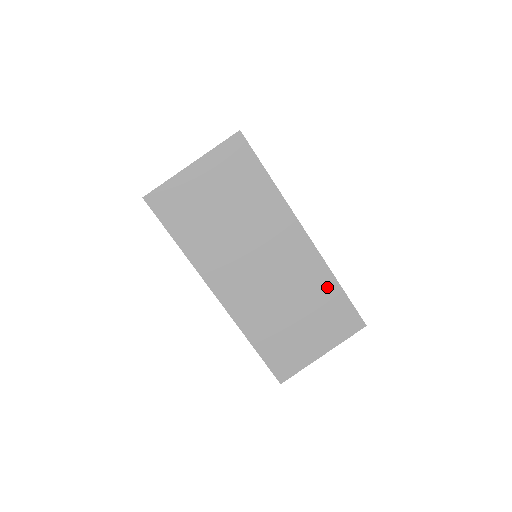
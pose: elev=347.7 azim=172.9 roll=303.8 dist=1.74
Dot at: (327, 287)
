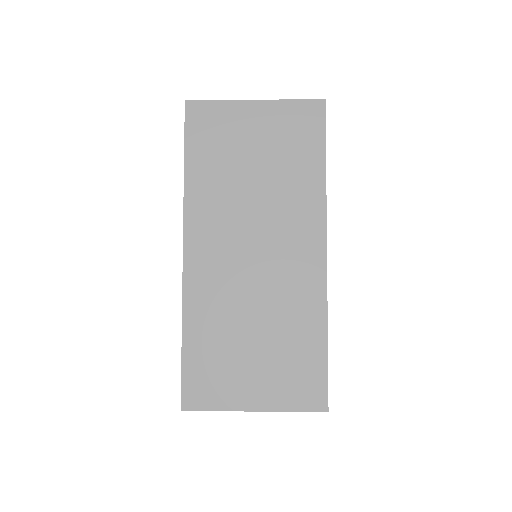
Dot at: (311, 328)
